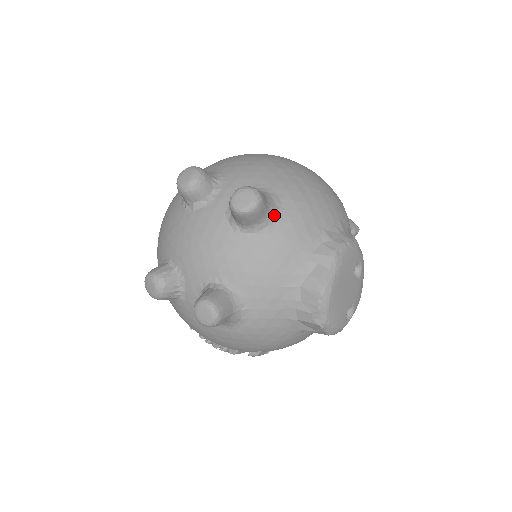
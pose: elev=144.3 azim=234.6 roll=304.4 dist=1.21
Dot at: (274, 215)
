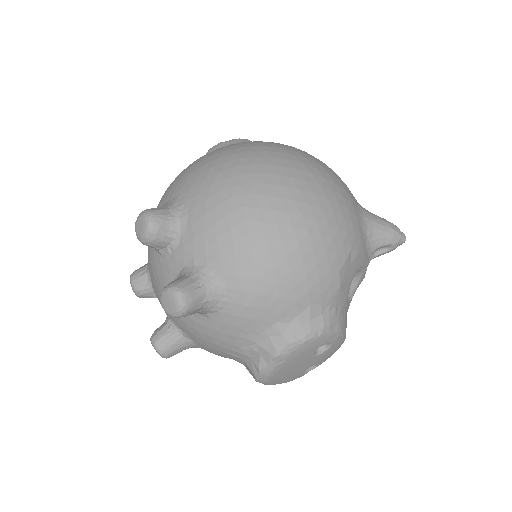
Dot at: (214, 307)
